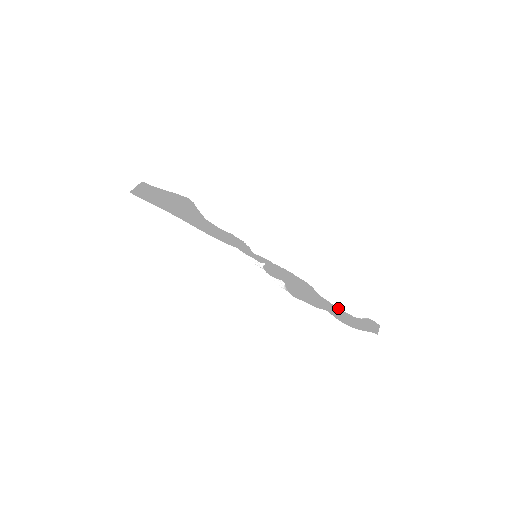
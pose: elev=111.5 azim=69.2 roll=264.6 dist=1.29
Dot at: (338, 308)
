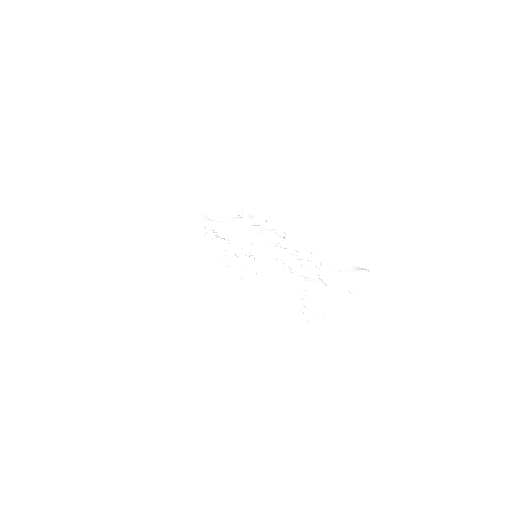
Dot at: (334, 297)
